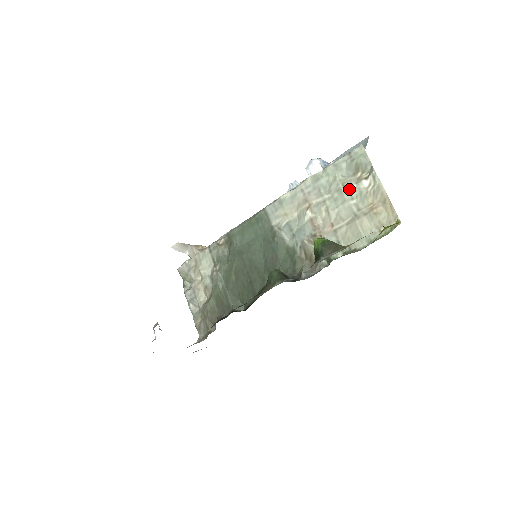
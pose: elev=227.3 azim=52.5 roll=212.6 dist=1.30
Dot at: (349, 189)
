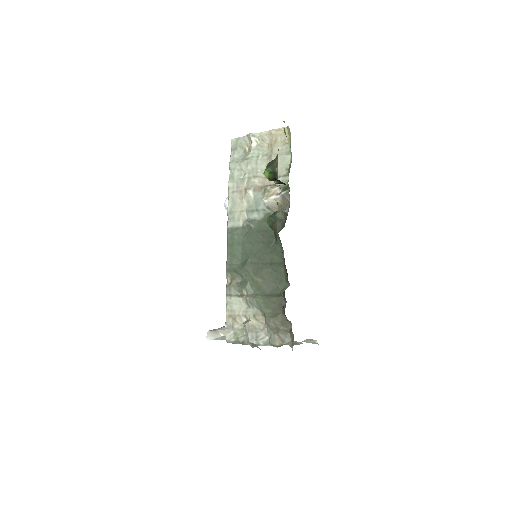
Dot at: (251, 156)
